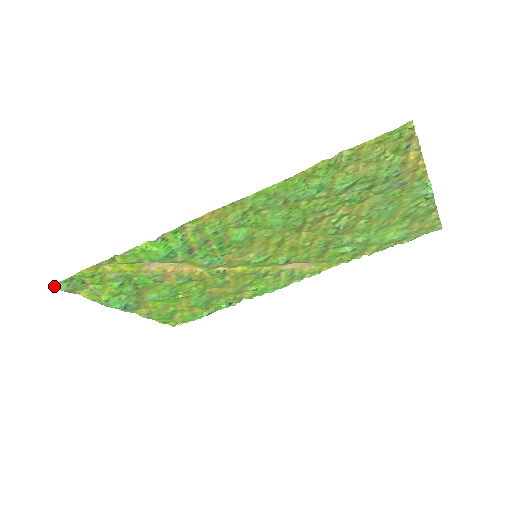
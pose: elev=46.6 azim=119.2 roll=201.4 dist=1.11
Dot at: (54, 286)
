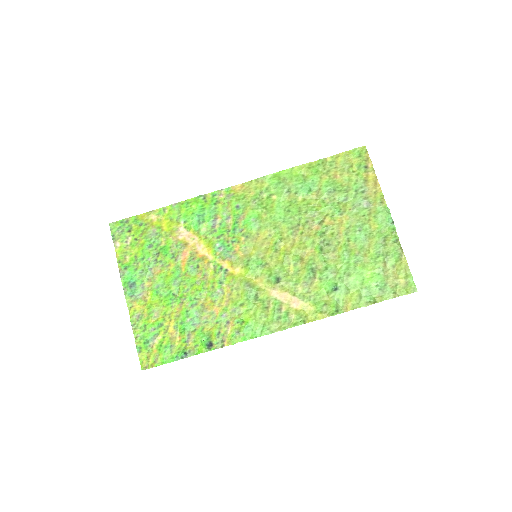
Dot at: (111, 225)
